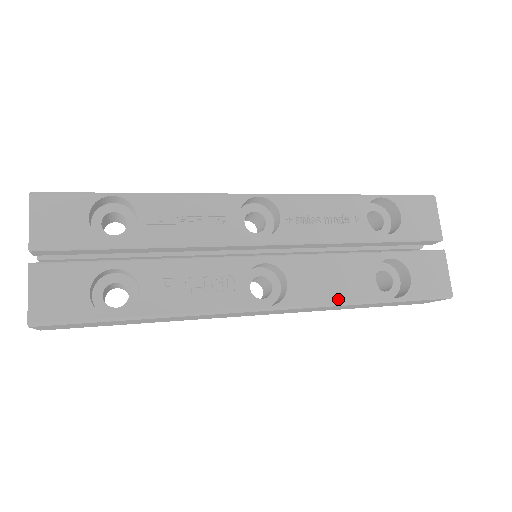
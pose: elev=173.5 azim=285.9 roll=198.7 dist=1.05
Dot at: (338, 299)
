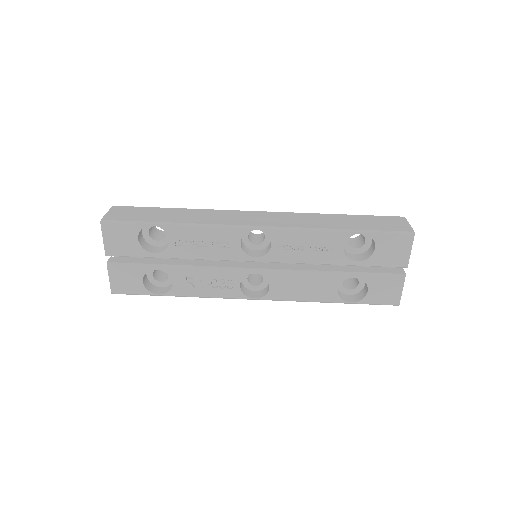
Dot at: (305, 299)
